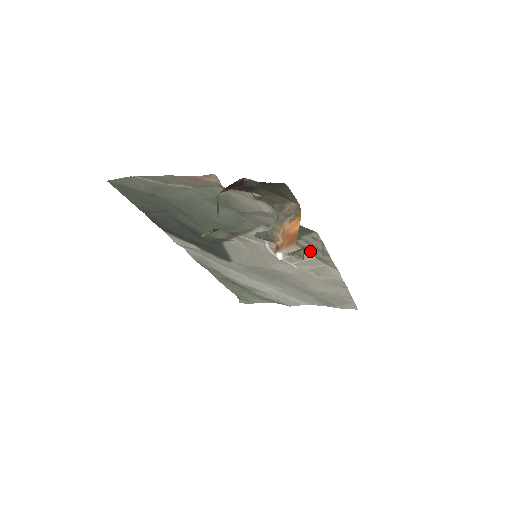
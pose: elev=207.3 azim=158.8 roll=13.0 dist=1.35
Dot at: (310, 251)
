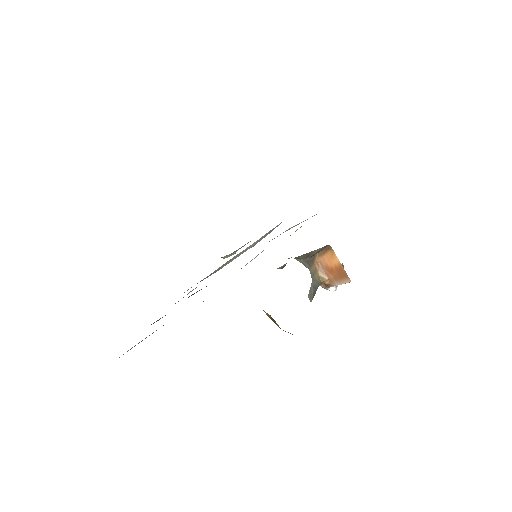
Dot at: occluded
